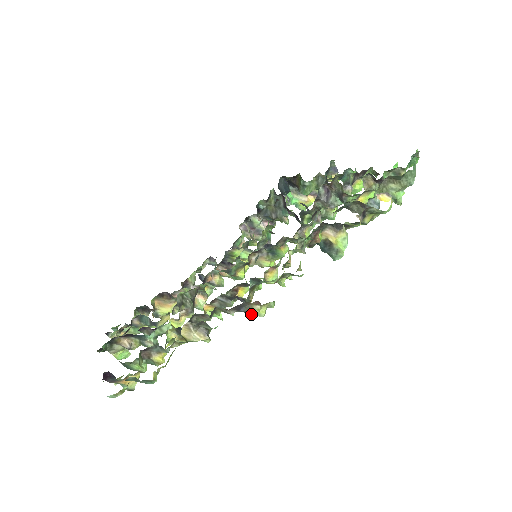
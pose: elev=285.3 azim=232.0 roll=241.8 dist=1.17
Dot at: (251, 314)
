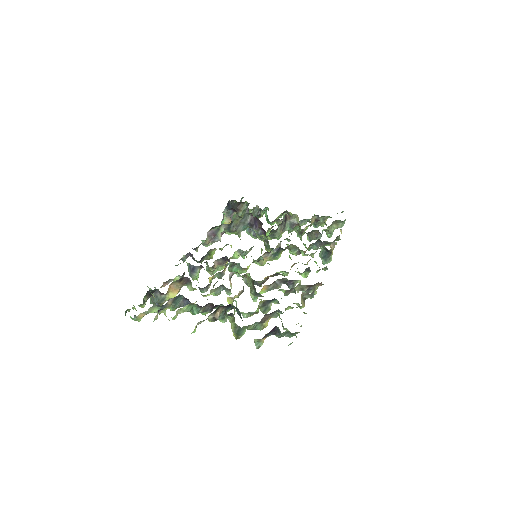
Dot at: (310, 292)
